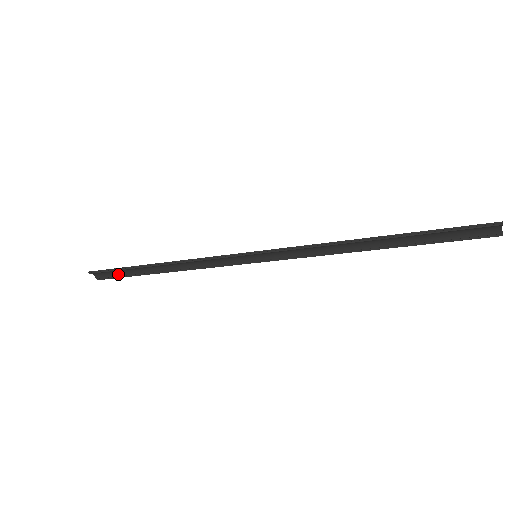
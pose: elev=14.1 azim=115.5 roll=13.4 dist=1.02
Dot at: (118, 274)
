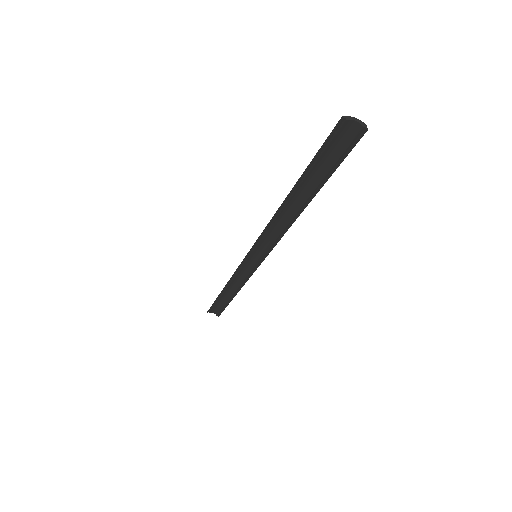
Dot at: (221, 307)
